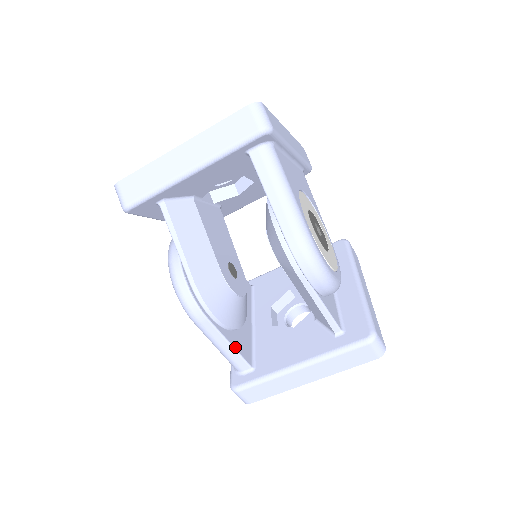
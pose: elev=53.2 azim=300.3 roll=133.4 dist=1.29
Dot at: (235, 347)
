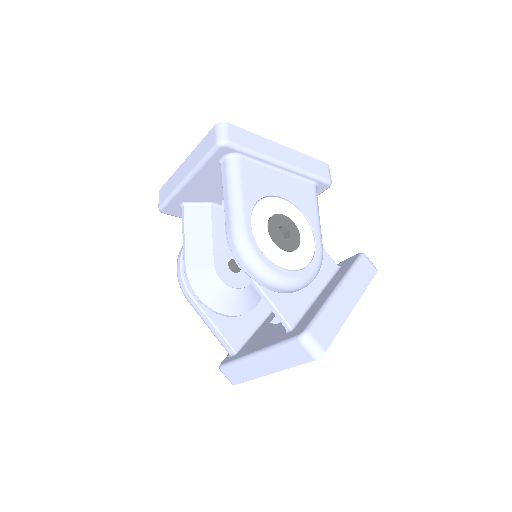
Dot at: (219, 329)
